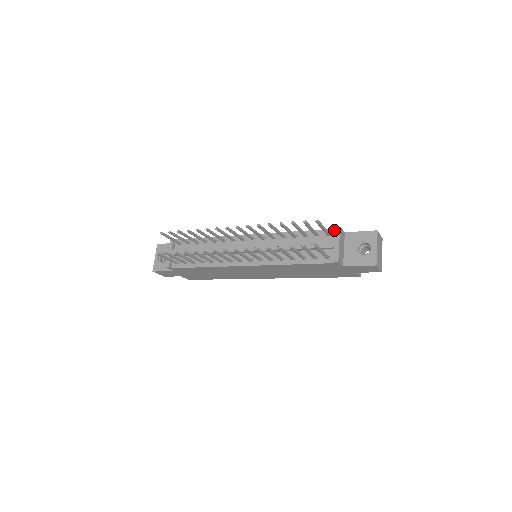
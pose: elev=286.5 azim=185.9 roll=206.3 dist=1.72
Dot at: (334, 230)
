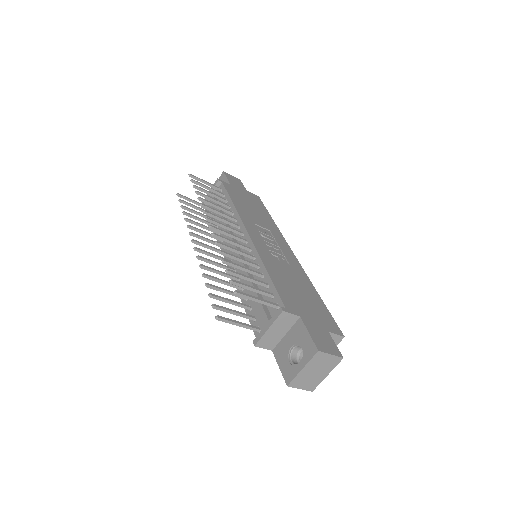
Dot at: (283, 307)
